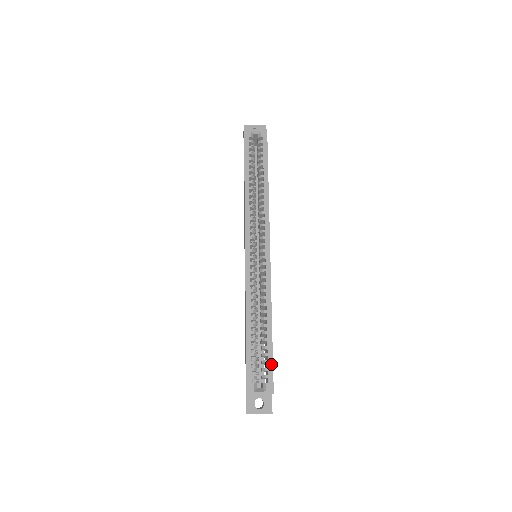
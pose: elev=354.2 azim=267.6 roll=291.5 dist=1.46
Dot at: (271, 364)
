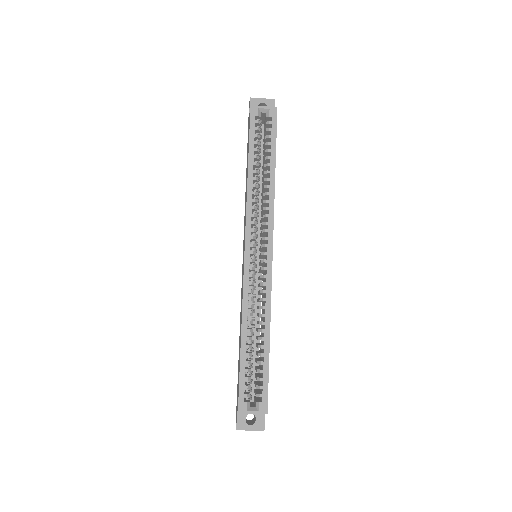
Dot at: (266, 382)
